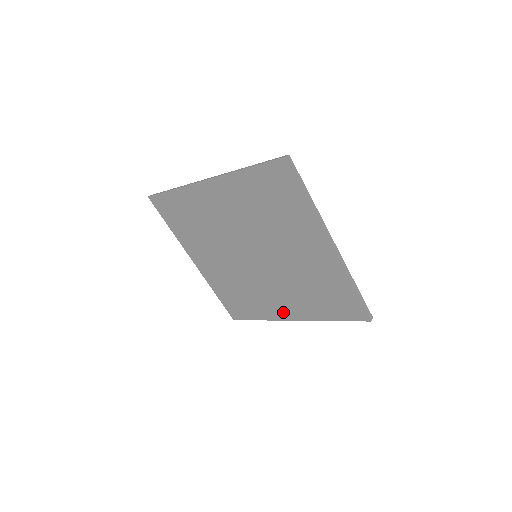
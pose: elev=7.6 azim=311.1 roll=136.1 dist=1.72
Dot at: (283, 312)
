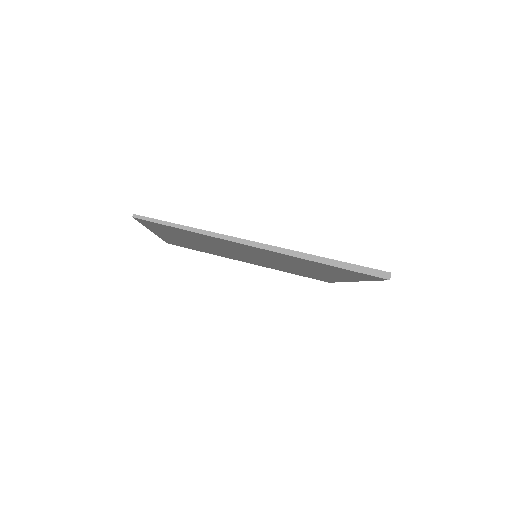
Dot at: (336, 278)
